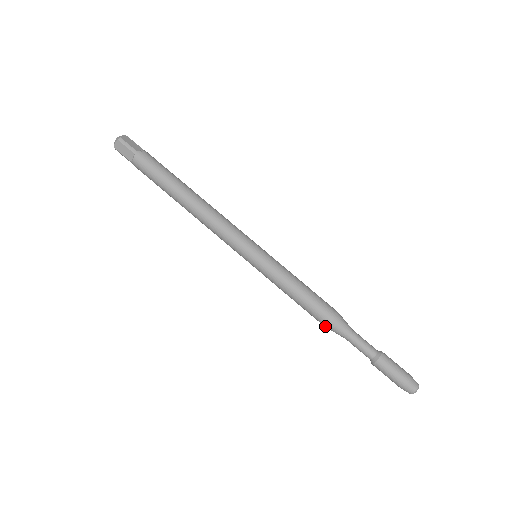
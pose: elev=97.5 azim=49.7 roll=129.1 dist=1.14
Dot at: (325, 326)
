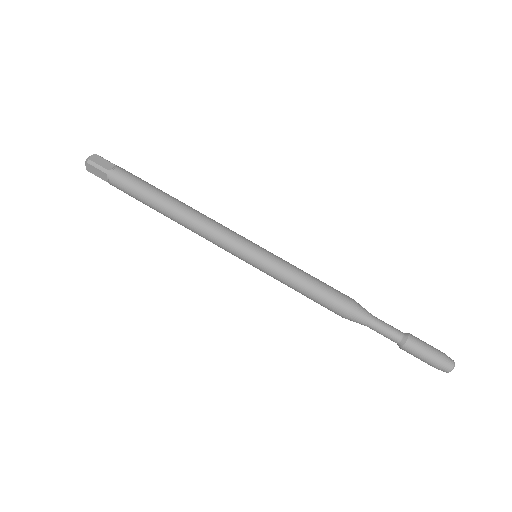
Dot at: (342, 317)
